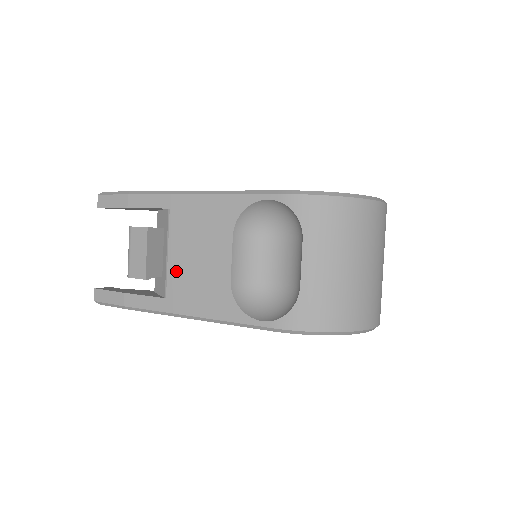
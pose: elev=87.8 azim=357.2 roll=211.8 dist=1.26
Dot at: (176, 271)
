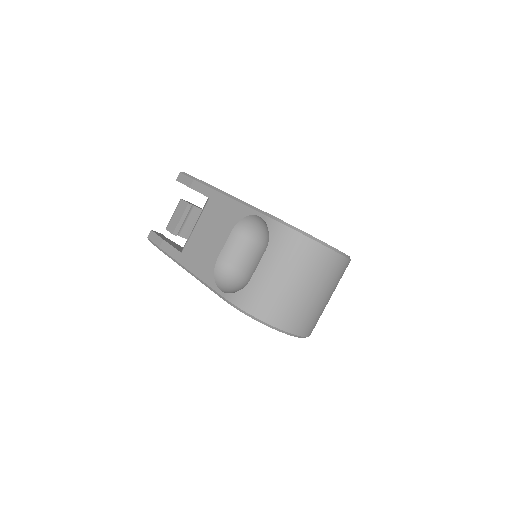
Dot at: (194, 238)
